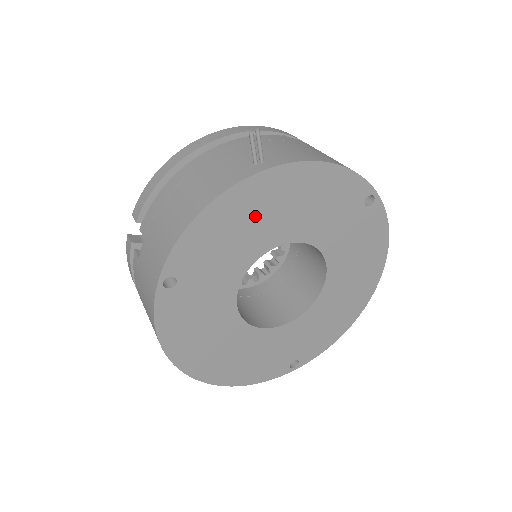
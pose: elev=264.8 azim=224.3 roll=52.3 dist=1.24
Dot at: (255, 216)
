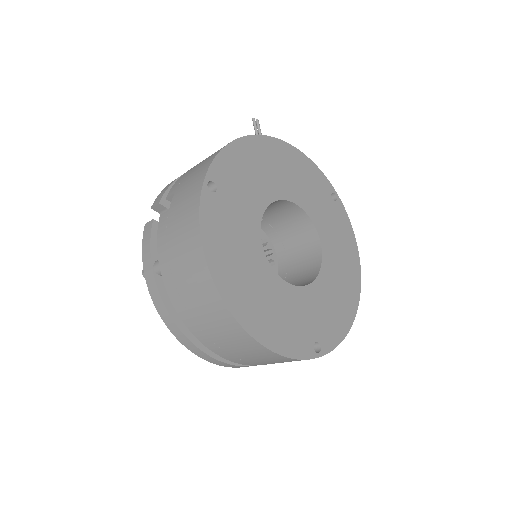
Dot at: (266, 166)
